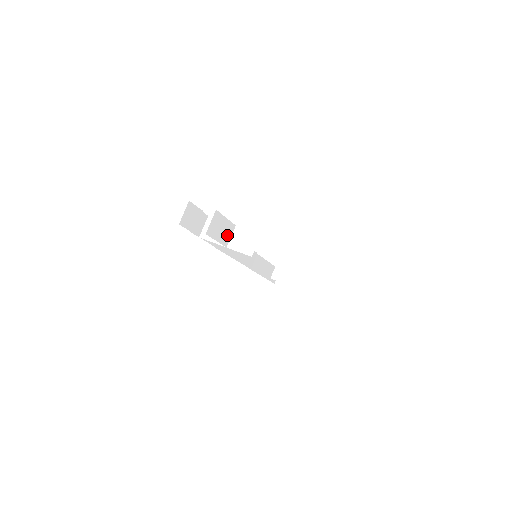
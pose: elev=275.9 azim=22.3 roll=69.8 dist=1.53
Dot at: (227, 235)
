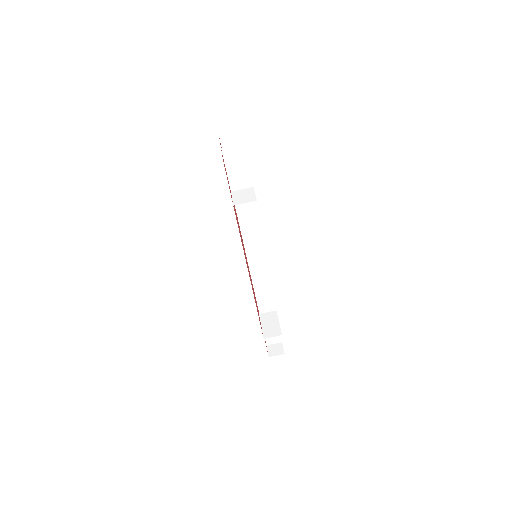
Dot at: (240, 182)
